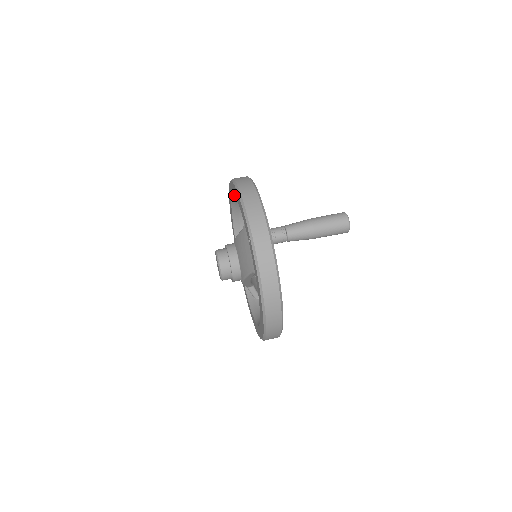
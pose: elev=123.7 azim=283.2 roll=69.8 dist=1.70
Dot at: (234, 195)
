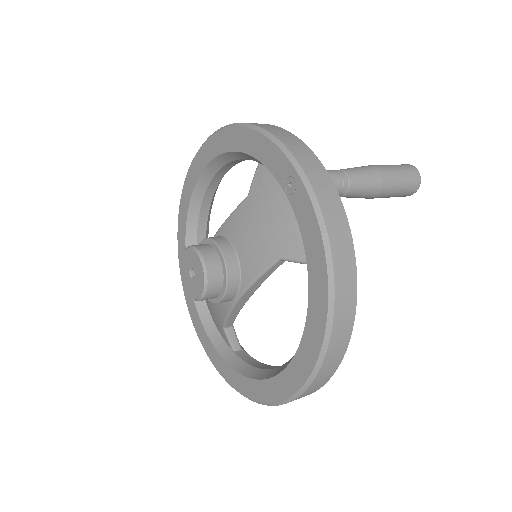
Dot at: (220, 153)
